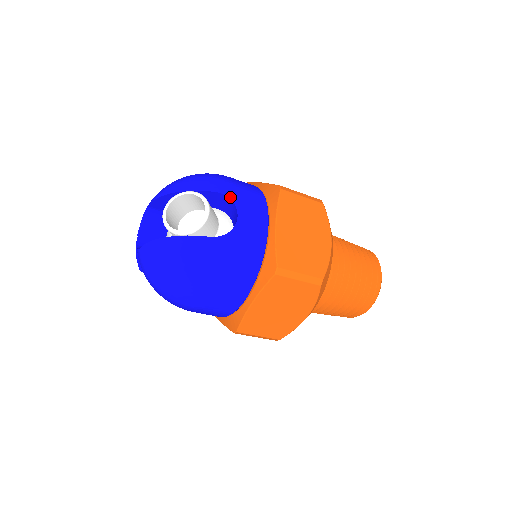
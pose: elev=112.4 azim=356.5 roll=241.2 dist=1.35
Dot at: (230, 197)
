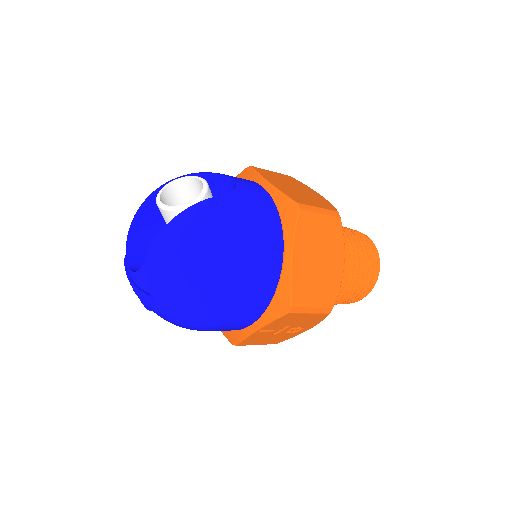
Dot at: (215, 173)
